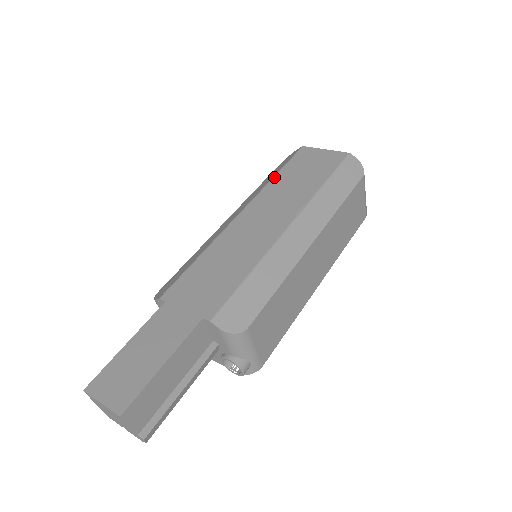
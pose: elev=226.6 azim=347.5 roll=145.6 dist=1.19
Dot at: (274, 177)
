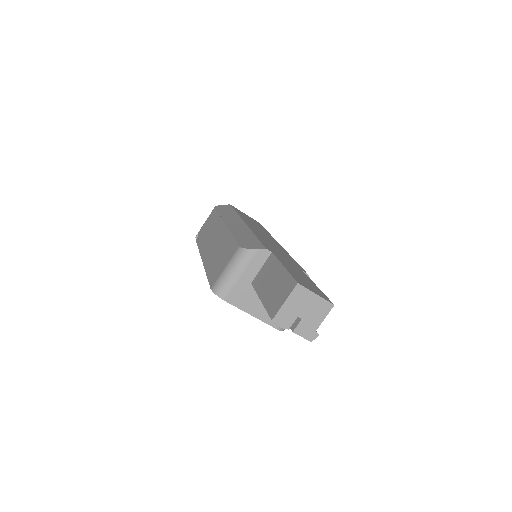
Dot at: (238, 213)
